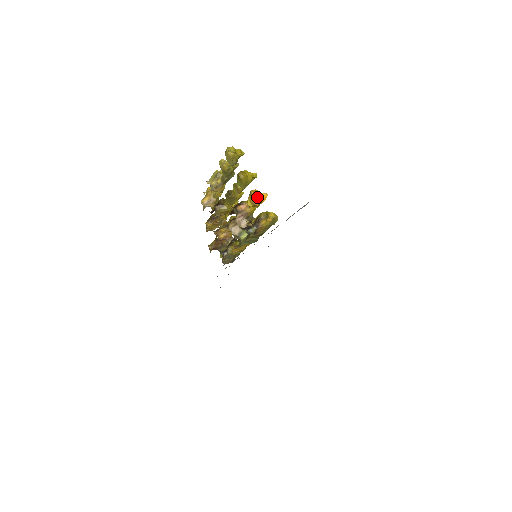
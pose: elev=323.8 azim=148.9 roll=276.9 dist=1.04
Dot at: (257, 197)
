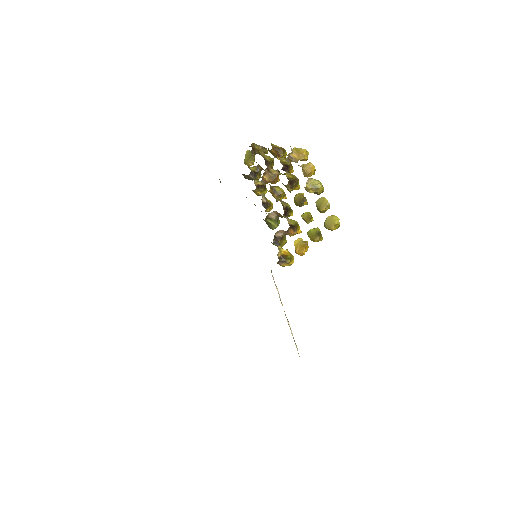
Dot at: (302, 254)
